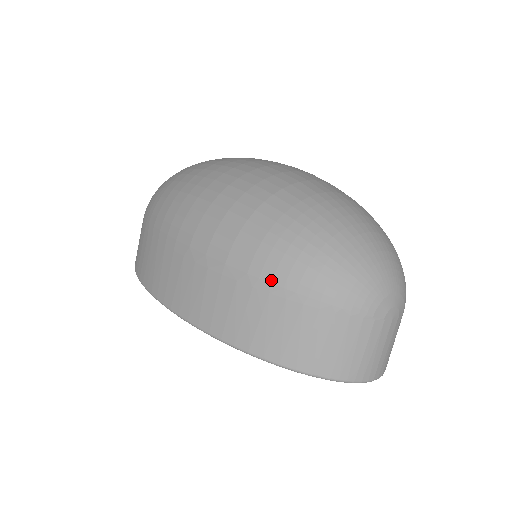
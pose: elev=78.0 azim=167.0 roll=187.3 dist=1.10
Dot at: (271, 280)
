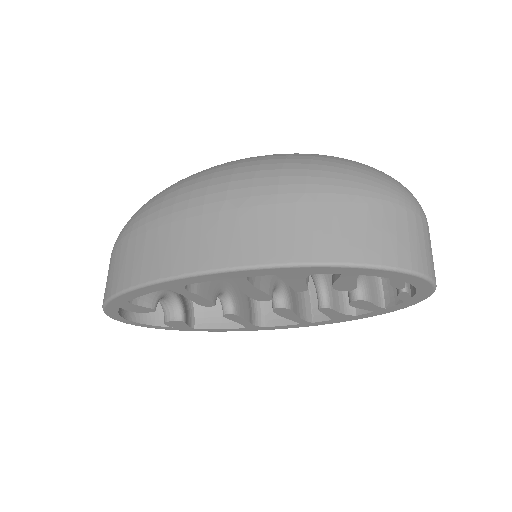
Dot at: (331, 191)
